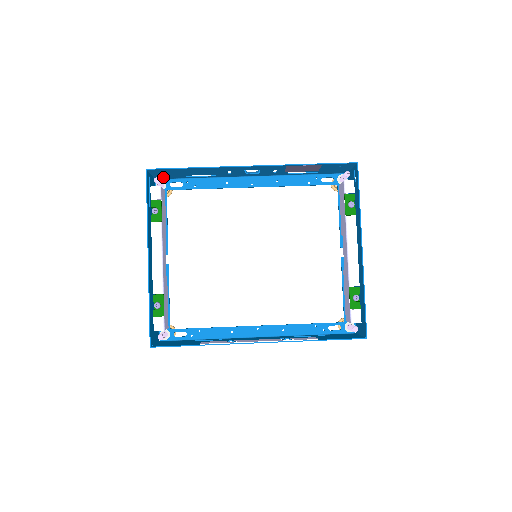
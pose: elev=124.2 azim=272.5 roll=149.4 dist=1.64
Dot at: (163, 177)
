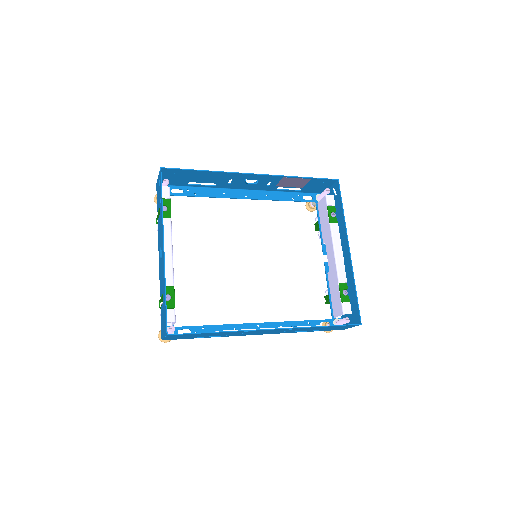
Dot at: occluded
